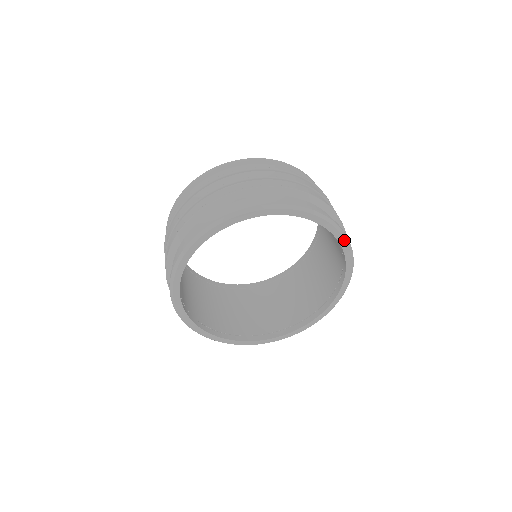
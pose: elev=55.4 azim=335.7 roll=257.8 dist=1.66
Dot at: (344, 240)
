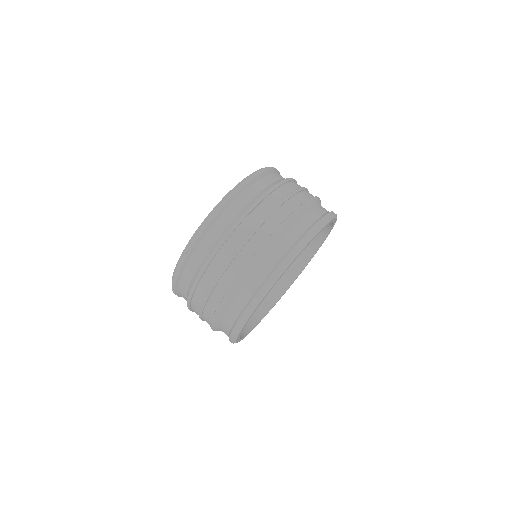
Dot at: occluded
